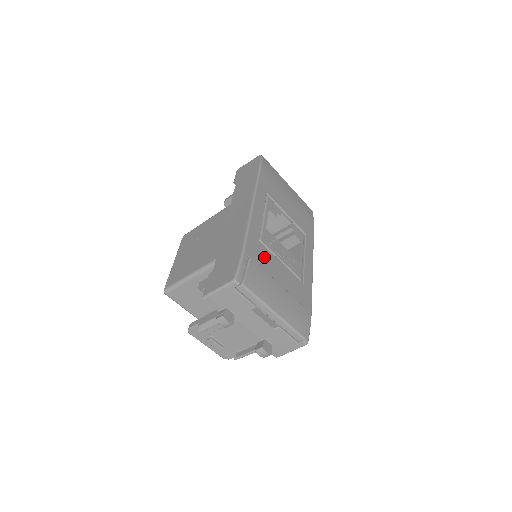
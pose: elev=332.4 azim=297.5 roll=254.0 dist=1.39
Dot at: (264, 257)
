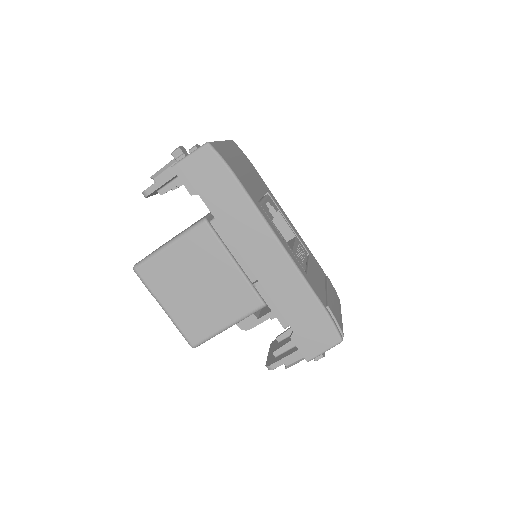
Dot at: (316, 285)
